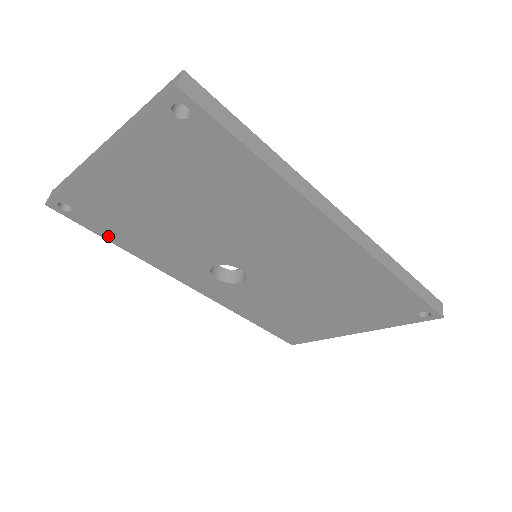
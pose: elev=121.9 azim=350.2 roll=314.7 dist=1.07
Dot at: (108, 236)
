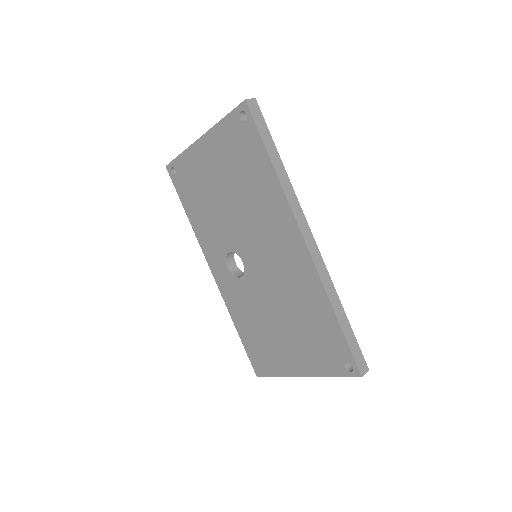
Dot at: (185, 203)
